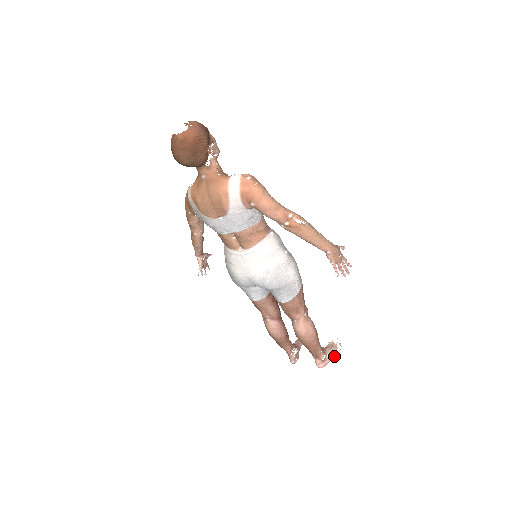
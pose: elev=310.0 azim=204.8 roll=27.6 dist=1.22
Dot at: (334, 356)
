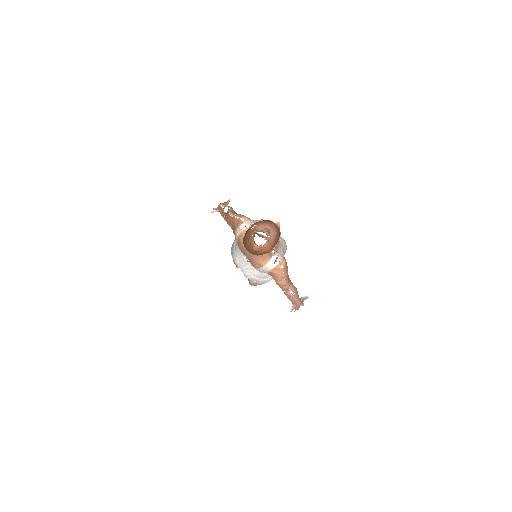
Dot at: occluded
